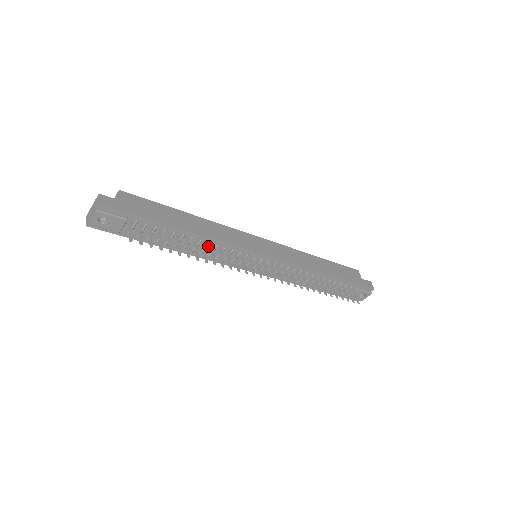
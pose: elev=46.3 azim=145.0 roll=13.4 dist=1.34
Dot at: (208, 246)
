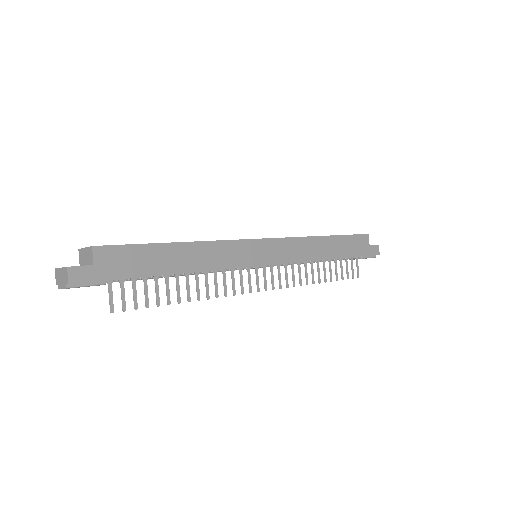
Dot at: occluded
